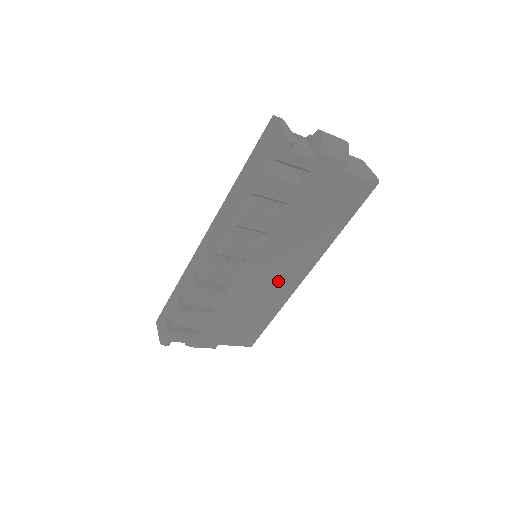
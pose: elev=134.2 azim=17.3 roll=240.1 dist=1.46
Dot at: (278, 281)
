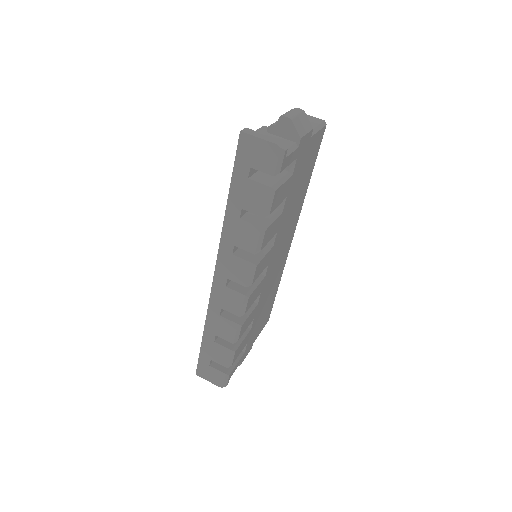
Dot at: (280, 260)
